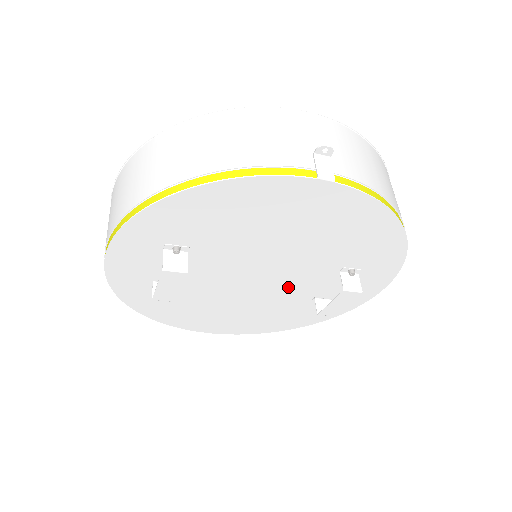
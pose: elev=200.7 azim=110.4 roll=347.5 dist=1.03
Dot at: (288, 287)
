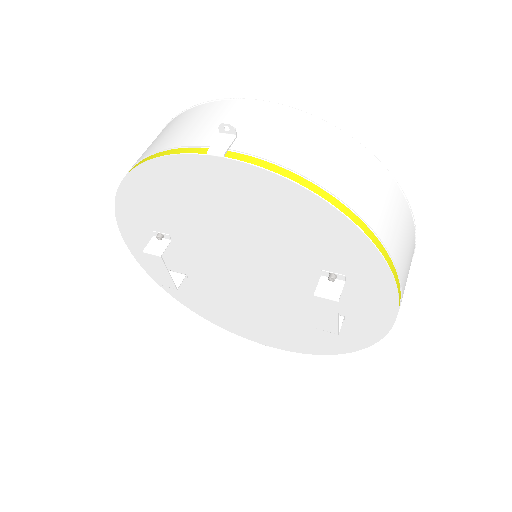
Dot at: (285, 292)
